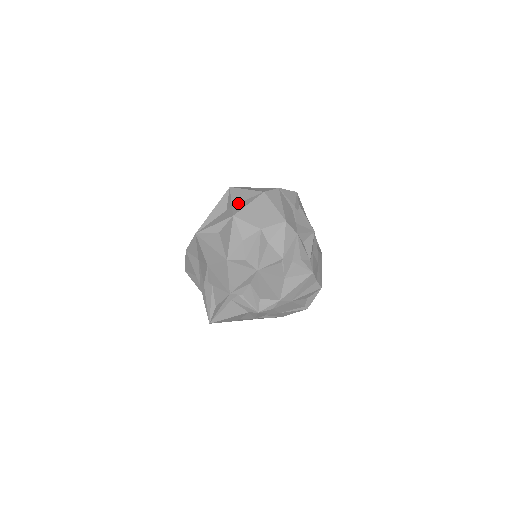
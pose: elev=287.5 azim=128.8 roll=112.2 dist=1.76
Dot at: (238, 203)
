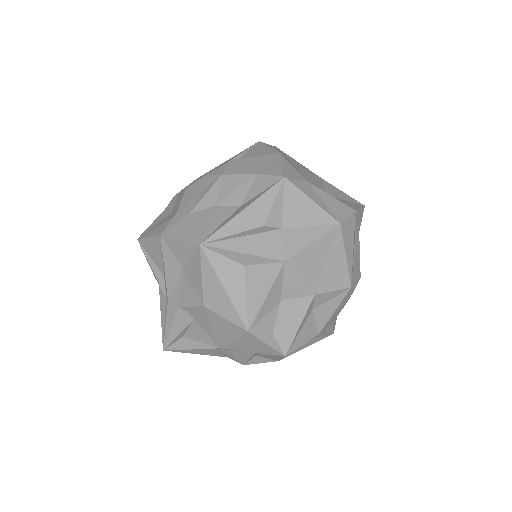
Dot at: (294, 227)
